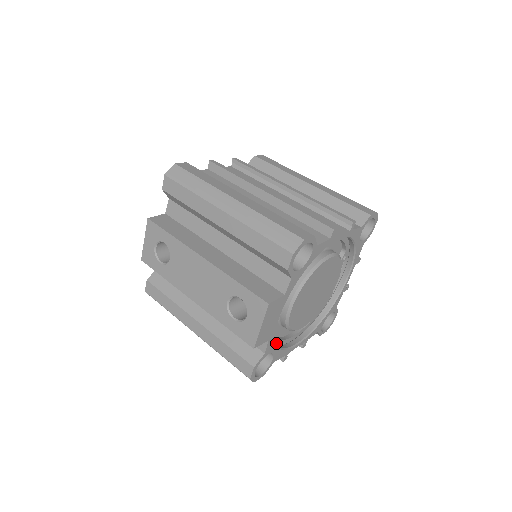
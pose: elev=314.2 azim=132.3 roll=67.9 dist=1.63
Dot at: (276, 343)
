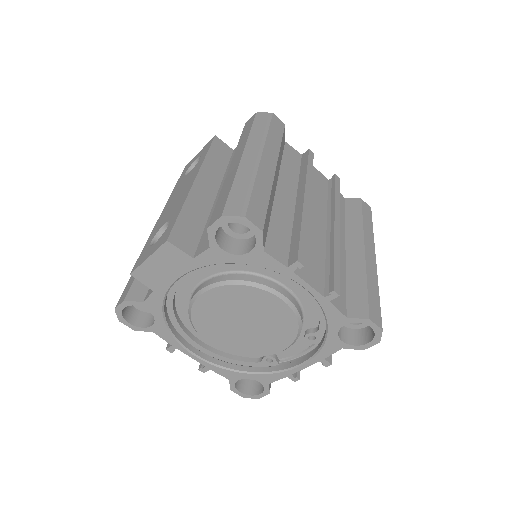
Dot at: (173, 321)
